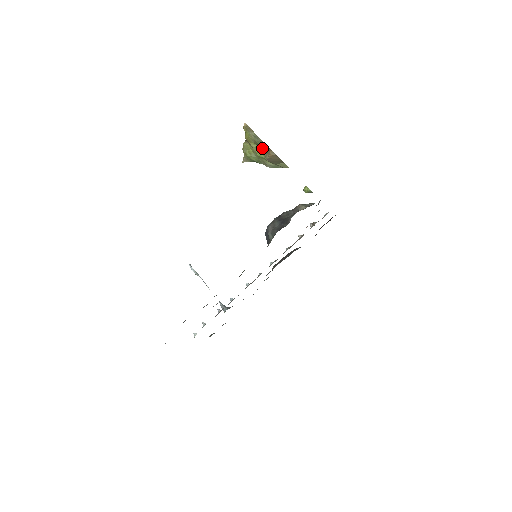
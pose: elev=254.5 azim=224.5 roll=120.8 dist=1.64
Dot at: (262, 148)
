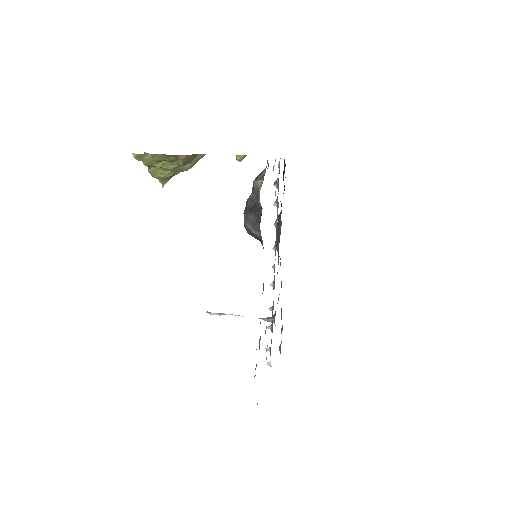
Dot at: (168, 161)
